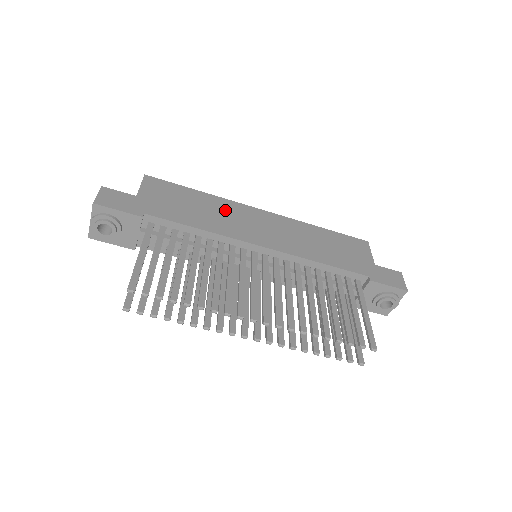
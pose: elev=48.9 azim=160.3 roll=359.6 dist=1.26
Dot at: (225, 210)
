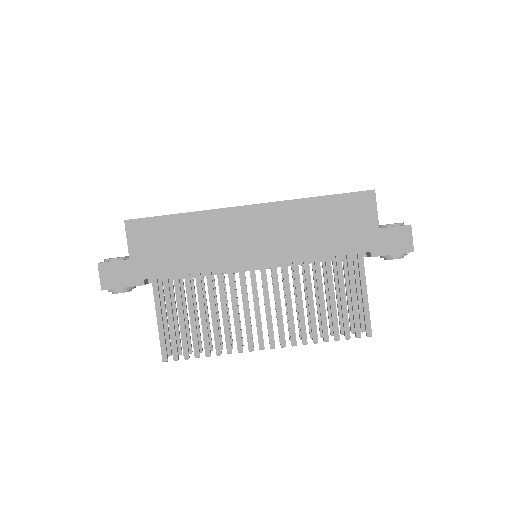
Dot at: (212, 230)
